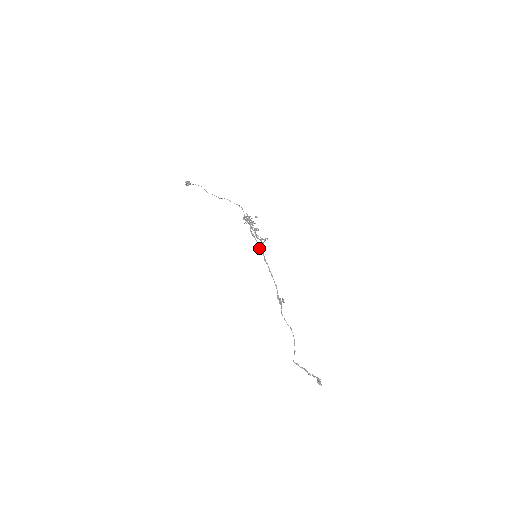
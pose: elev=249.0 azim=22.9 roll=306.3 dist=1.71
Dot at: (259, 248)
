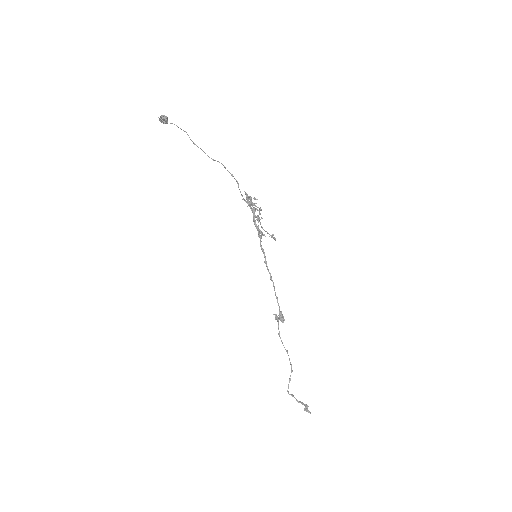
Dot at: (261, 246)
